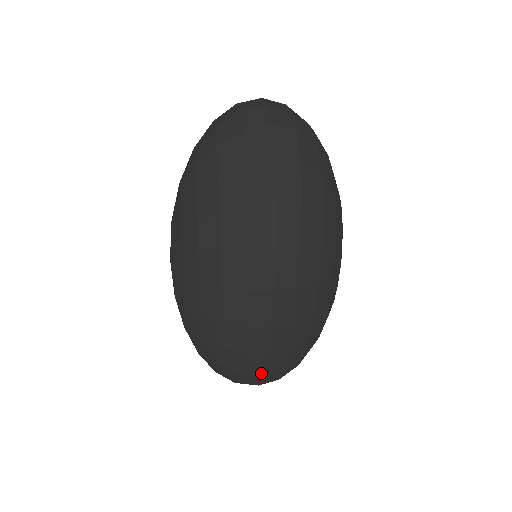
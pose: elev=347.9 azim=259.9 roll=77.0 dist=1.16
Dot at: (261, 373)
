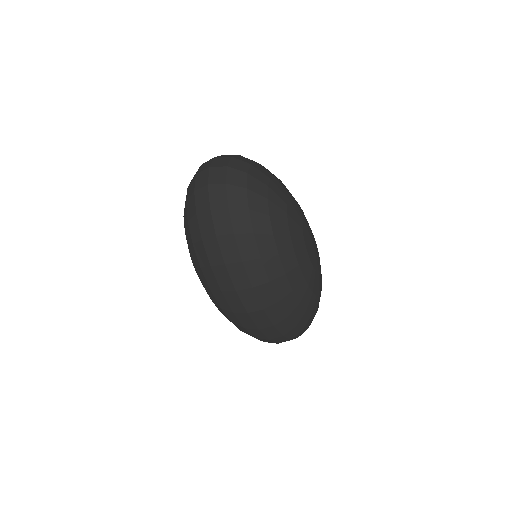
Dot at: (266, 338)
